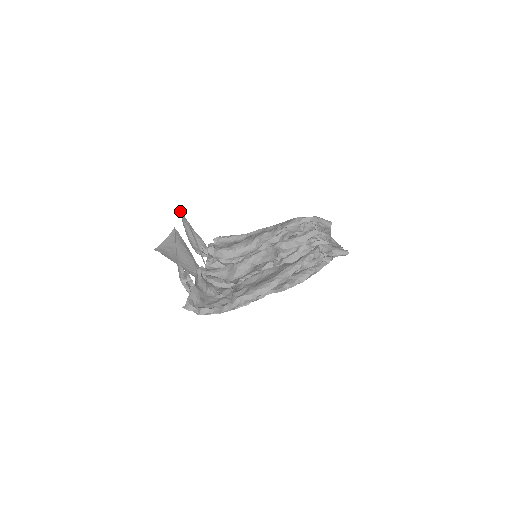
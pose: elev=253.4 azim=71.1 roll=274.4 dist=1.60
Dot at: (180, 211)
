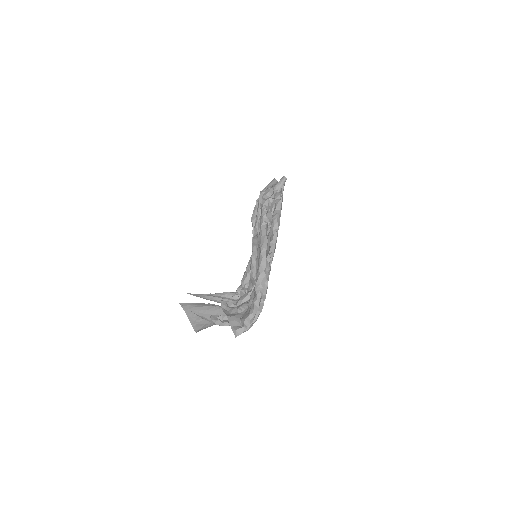
Dot at: occluded
